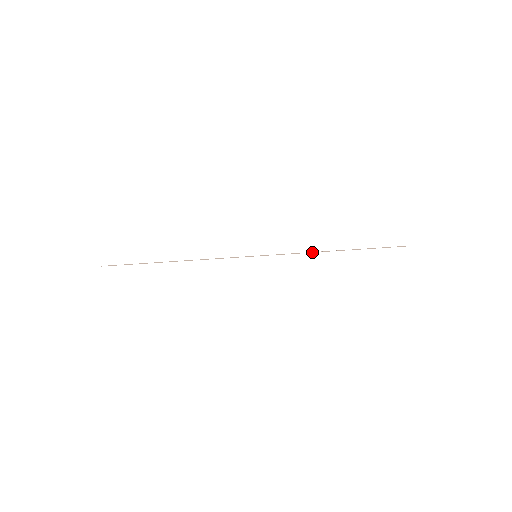
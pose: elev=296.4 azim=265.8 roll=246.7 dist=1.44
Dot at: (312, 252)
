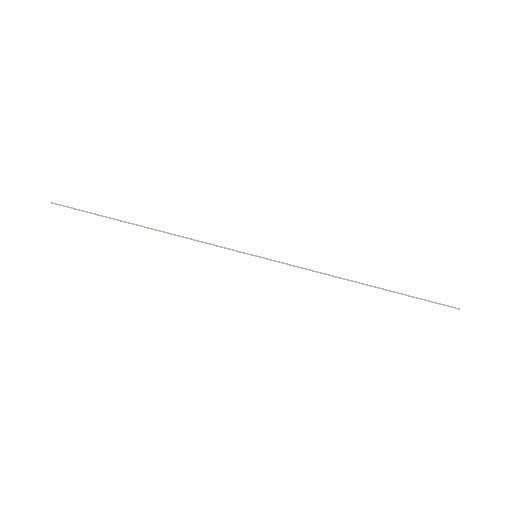
Dot at: occluded
